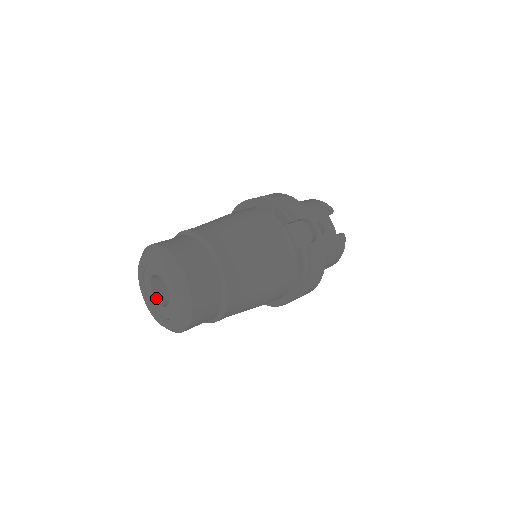
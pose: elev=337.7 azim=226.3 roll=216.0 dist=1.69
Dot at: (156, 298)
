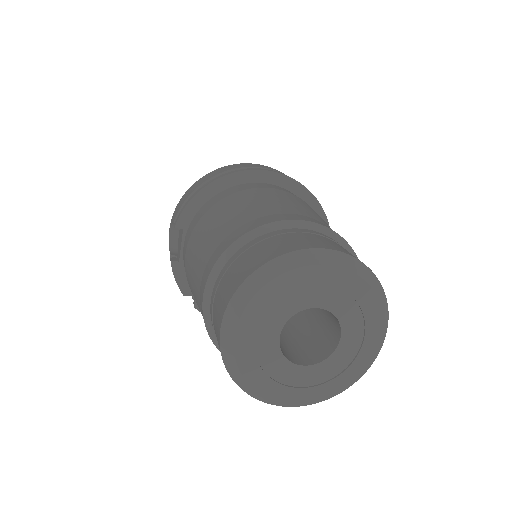
Dot at: (279, 341)
